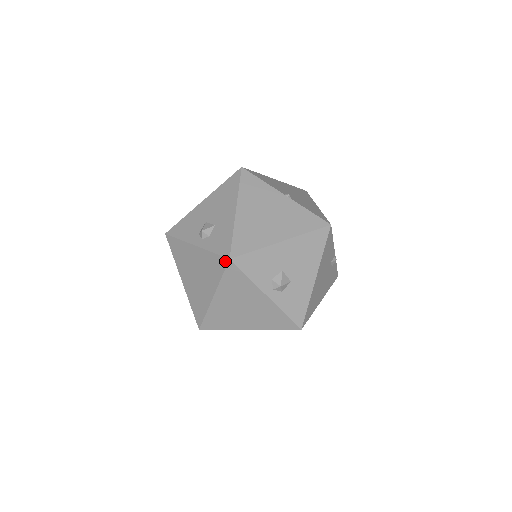
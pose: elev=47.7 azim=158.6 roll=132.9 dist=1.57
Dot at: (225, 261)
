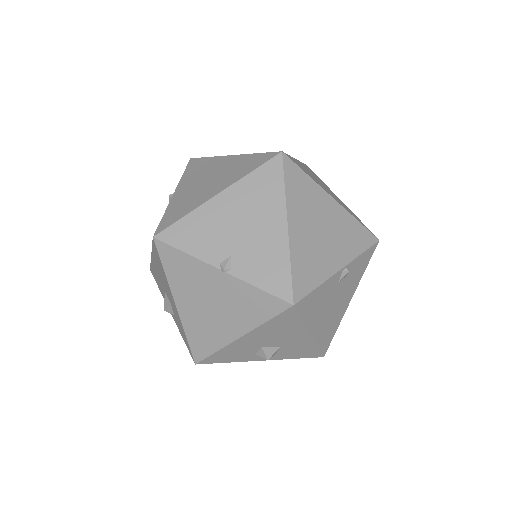
Dot at: occluded
